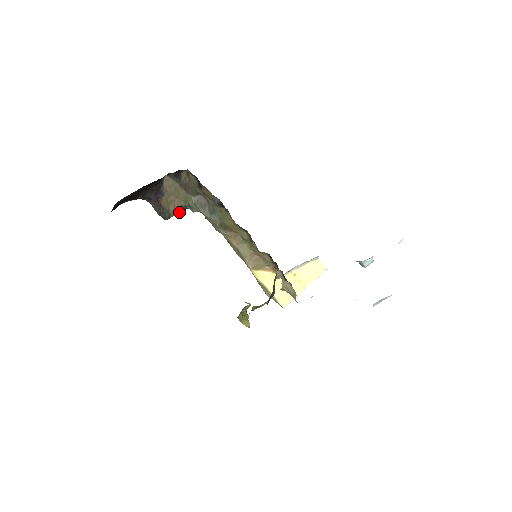
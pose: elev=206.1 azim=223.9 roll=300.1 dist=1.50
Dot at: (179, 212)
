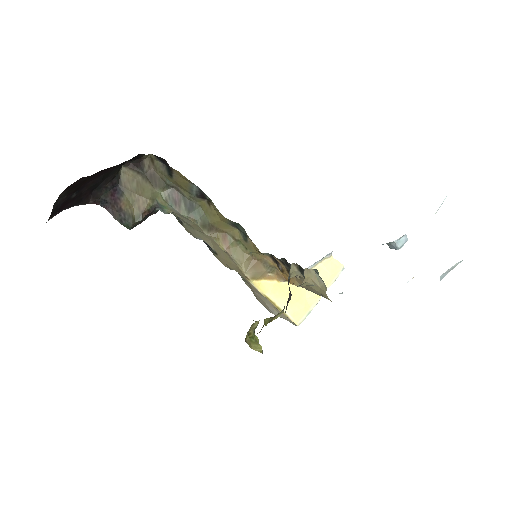
Dot at: (146, 216)
